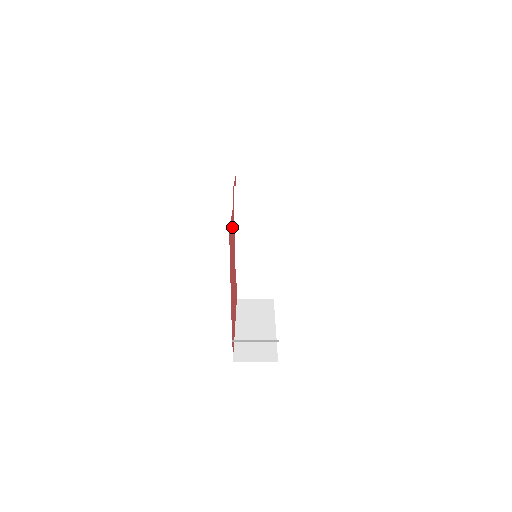
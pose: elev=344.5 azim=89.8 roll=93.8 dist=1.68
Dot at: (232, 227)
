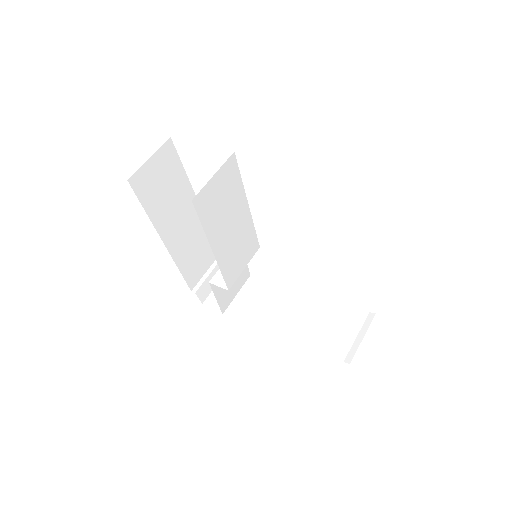
Dot at: occluded
